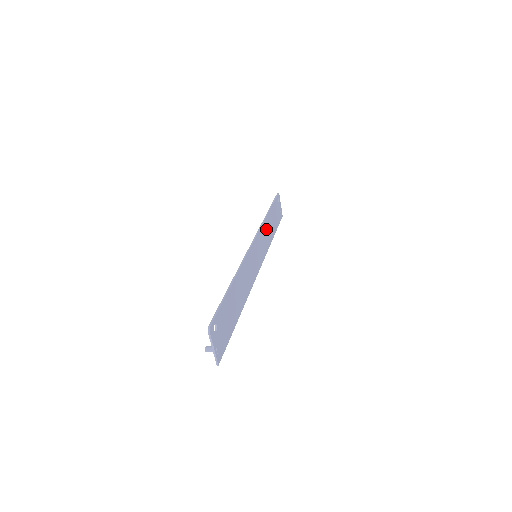
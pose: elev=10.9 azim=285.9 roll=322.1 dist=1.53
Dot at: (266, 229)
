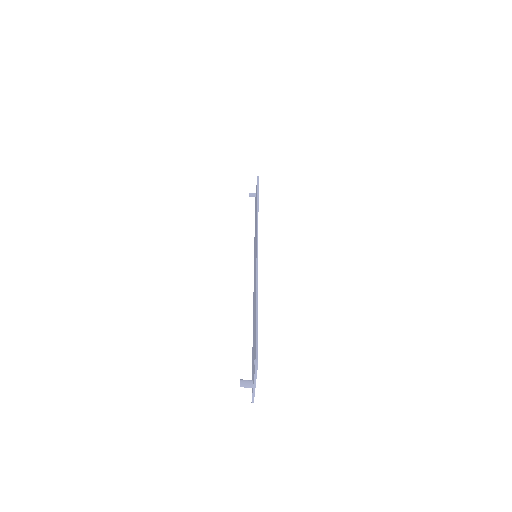
Dot at: occluded
